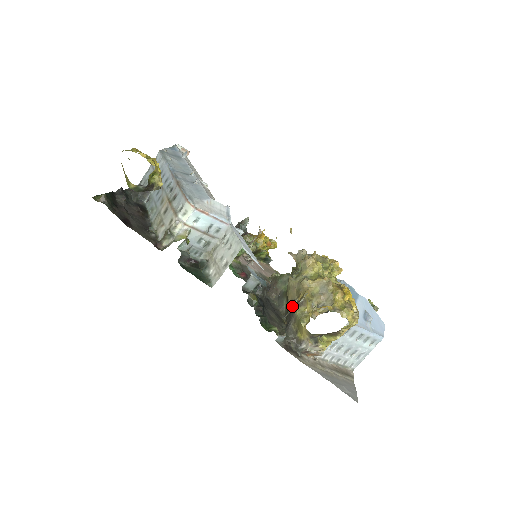
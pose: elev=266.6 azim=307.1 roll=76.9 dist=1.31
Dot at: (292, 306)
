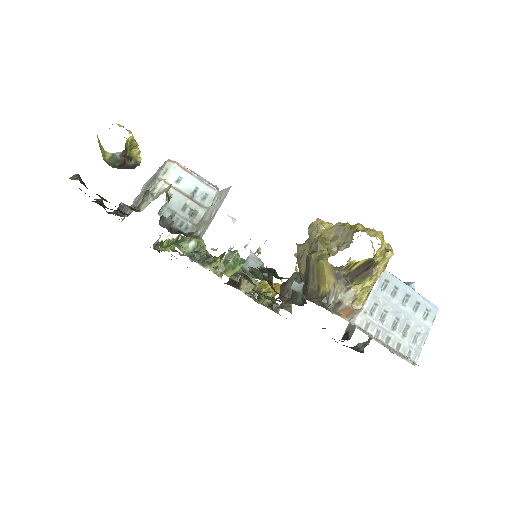
Dot at: (306, 261)
